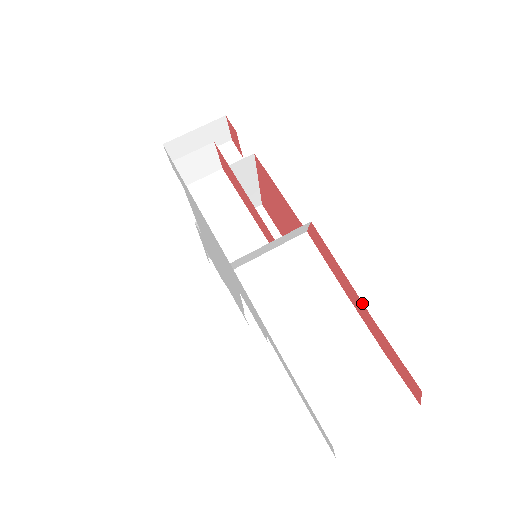
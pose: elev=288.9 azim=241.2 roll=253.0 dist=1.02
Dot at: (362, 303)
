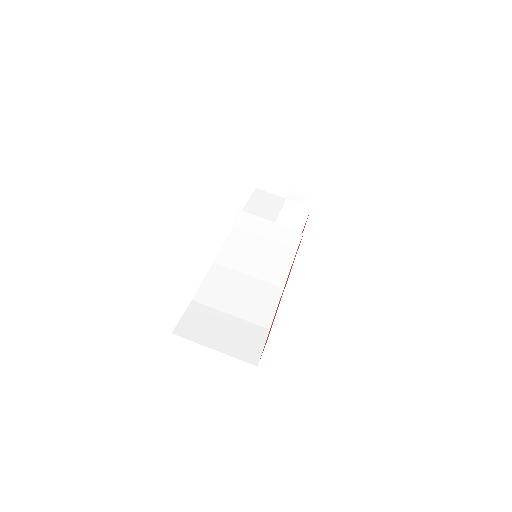
Dot at: (286, 283)
